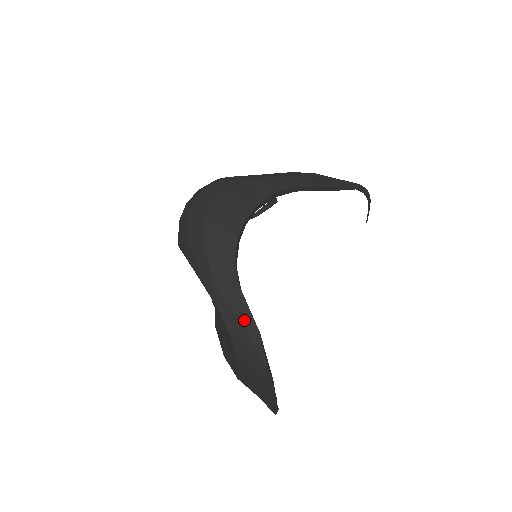
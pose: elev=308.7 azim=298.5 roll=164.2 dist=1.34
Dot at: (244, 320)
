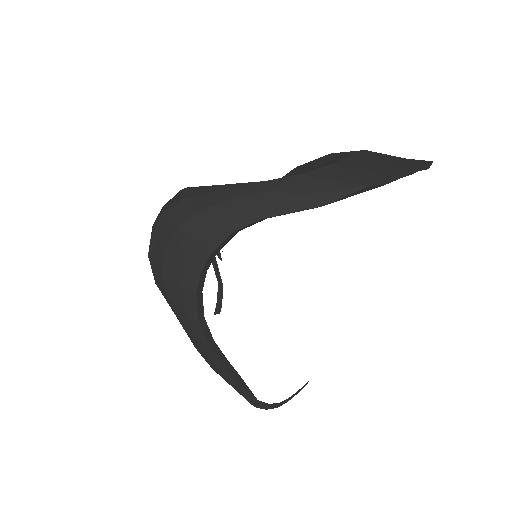
Dot at: (221, 369)
